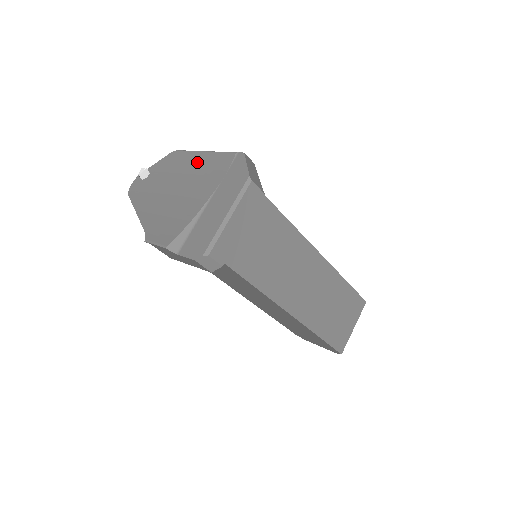
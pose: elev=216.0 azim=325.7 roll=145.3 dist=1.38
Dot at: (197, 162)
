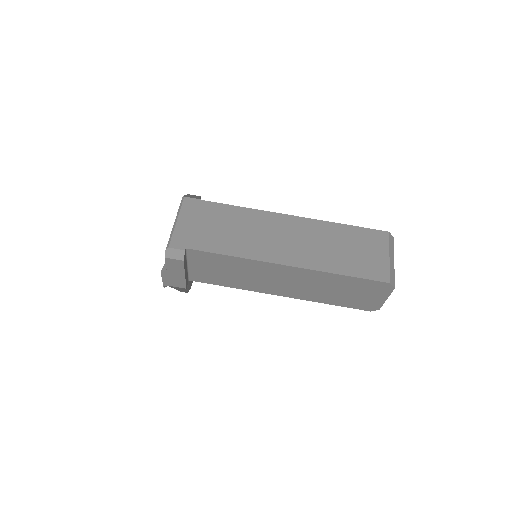
Dot at: occluded
